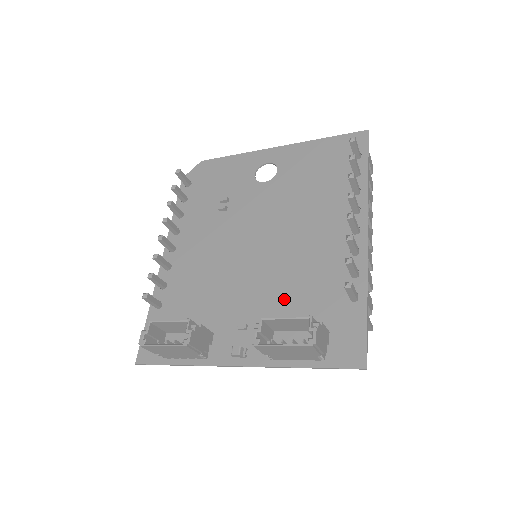
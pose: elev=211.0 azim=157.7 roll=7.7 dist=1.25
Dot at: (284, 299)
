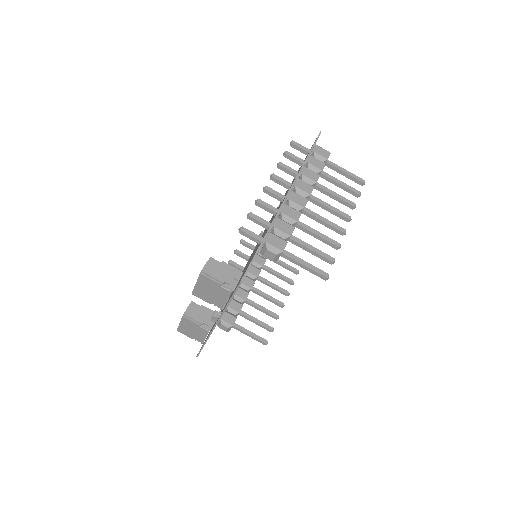
Dot at: occluded
